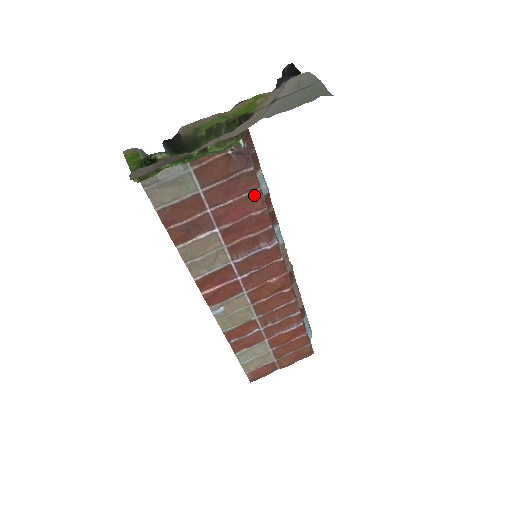
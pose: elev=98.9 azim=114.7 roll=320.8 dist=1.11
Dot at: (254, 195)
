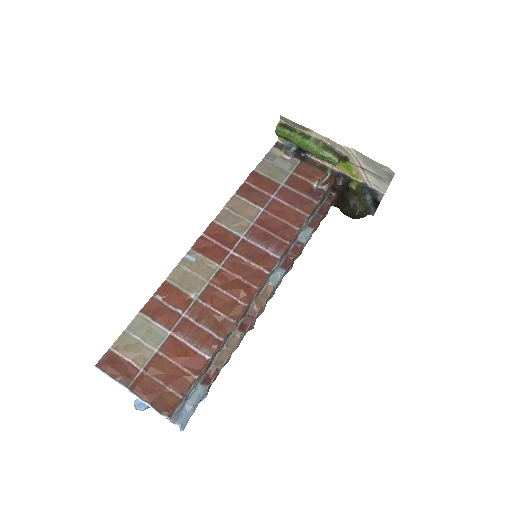
Dot at: (301, 216)
